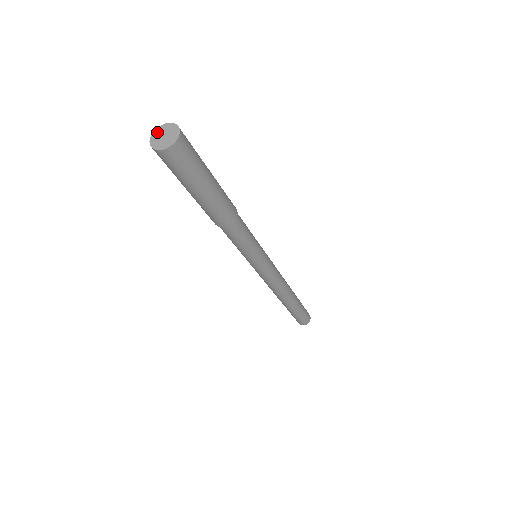
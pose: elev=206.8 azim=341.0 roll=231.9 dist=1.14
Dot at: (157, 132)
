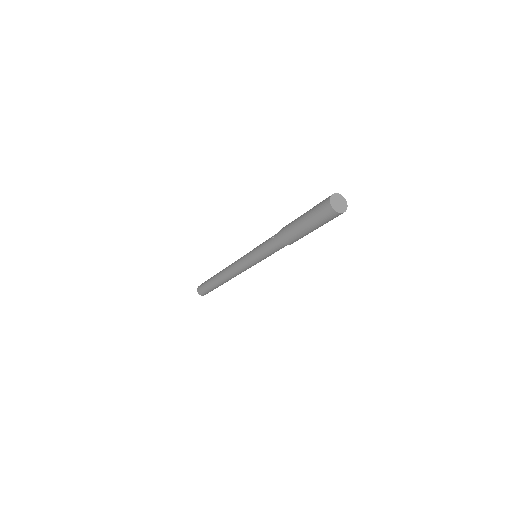
Dot at: (333, 199)
